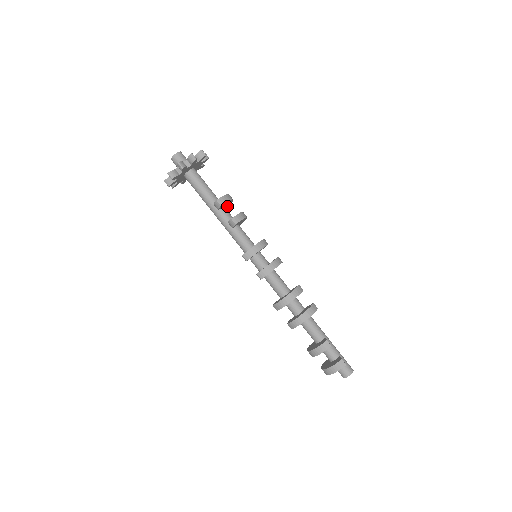
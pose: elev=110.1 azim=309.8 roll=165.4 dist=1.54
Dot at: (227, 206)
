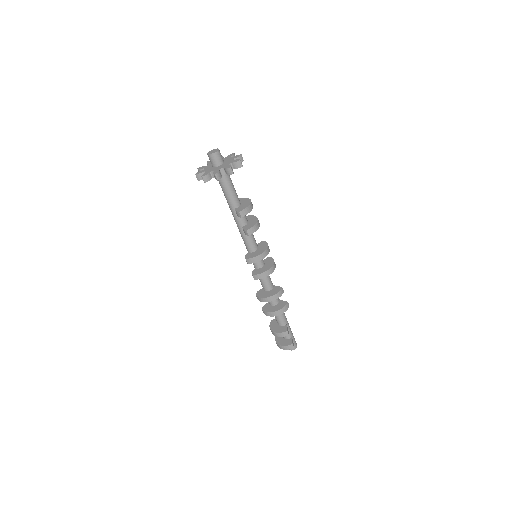
Dot at: occluded
